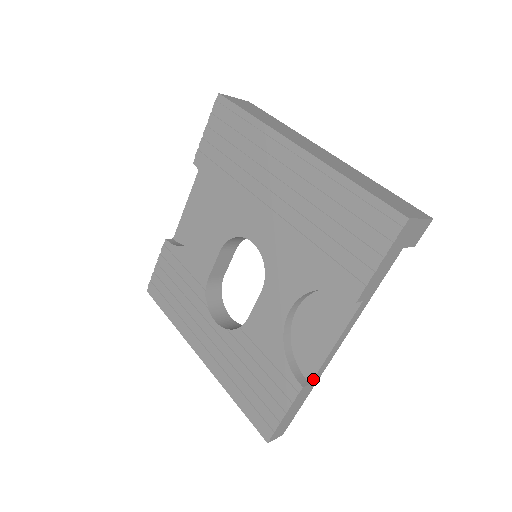
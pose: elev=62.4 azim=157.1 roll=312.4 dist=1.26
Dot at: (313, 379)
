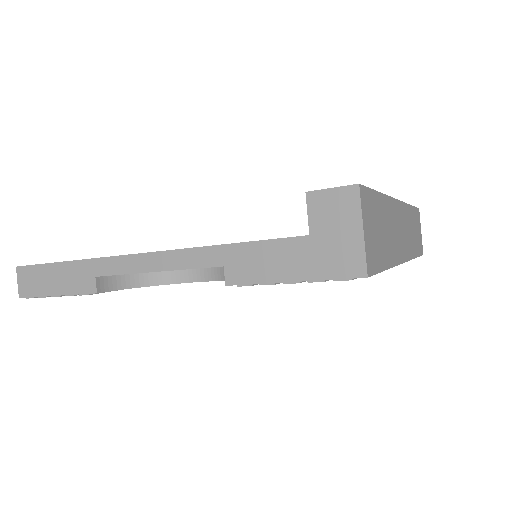
Dot at: occluded
